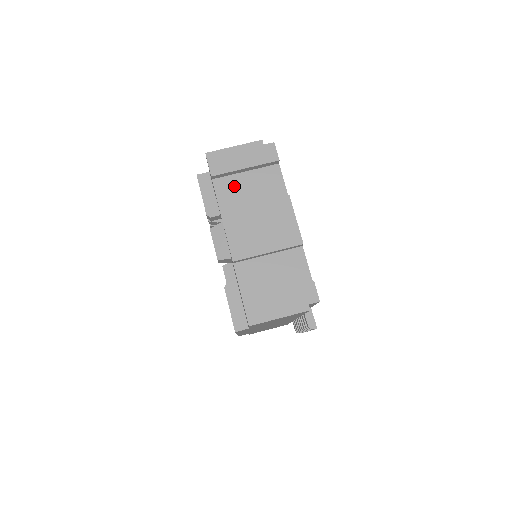
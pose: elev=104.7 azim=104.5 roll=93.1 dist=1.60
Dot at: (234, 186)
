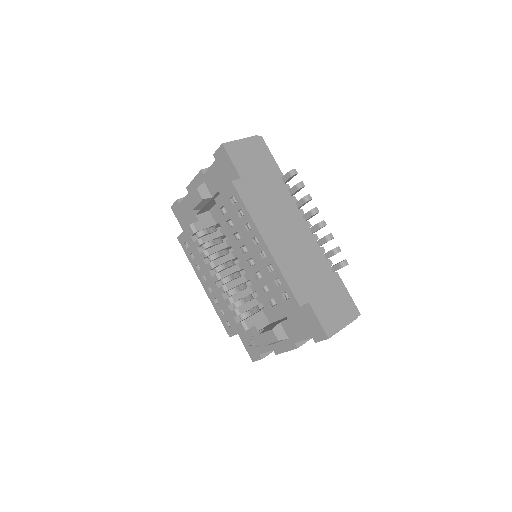
Dot at: occluded
